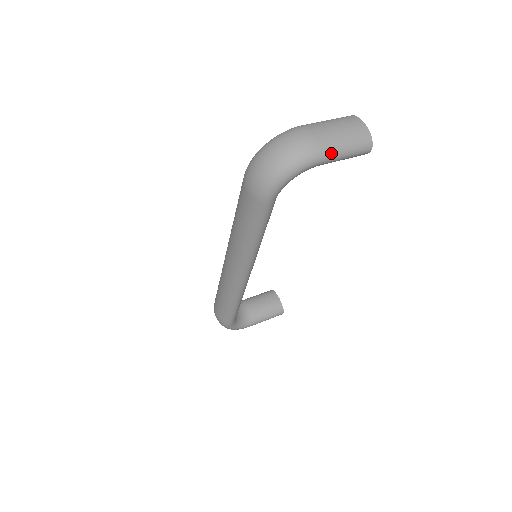
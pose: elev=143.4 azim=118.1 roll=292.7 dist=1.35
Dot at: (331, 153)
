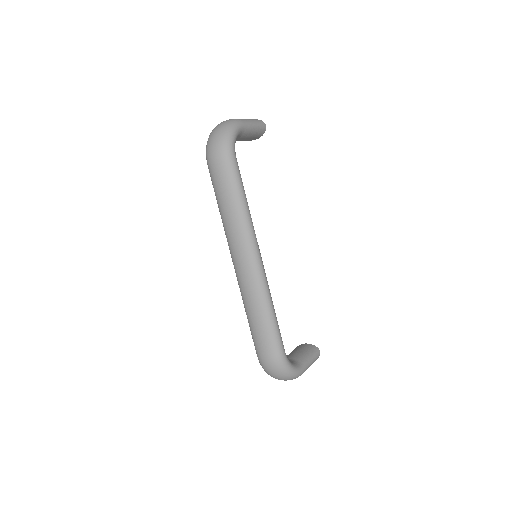
Dot at: (246, 121)
